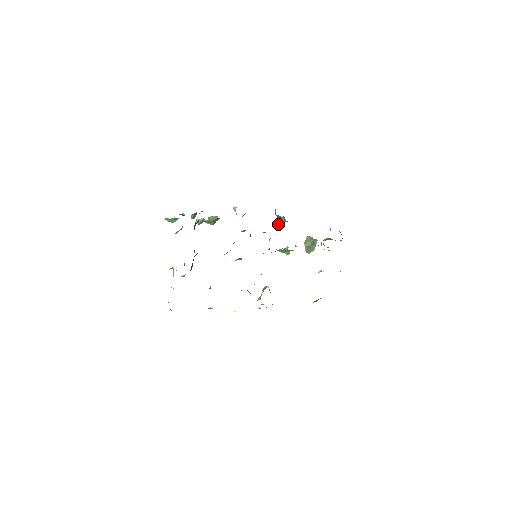
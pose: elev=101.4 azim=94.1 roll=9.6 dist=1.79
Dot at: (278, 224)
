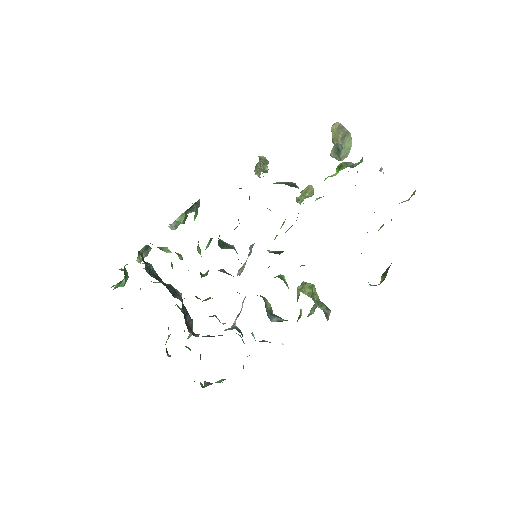
Dot at: occluded
